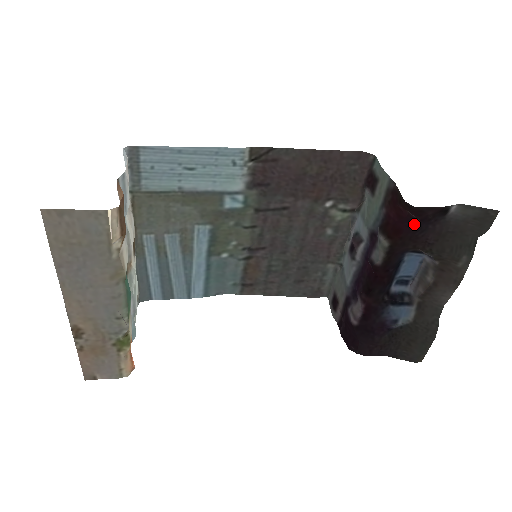
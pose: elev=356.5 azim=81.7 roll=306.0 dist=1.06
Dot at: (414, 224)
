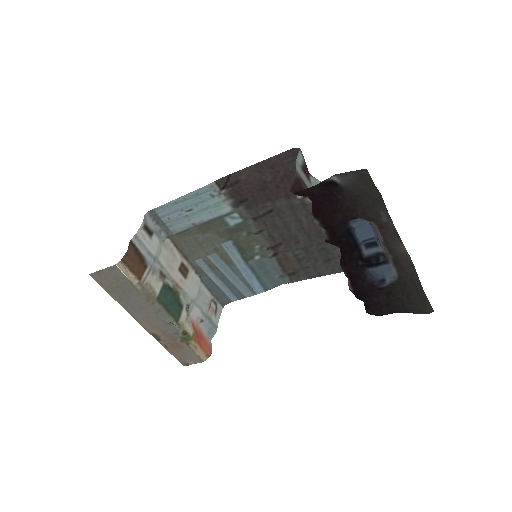
Dot at: (323, 201)
